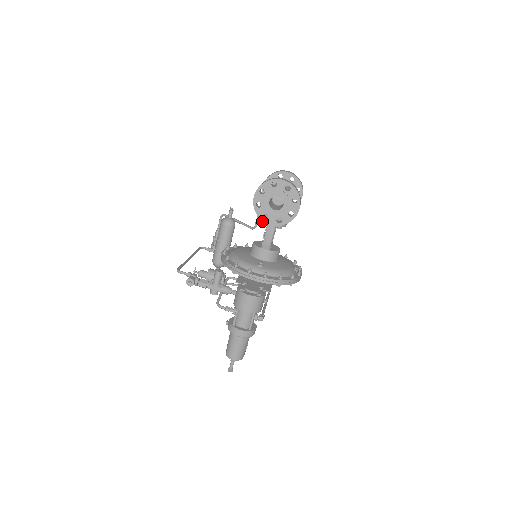
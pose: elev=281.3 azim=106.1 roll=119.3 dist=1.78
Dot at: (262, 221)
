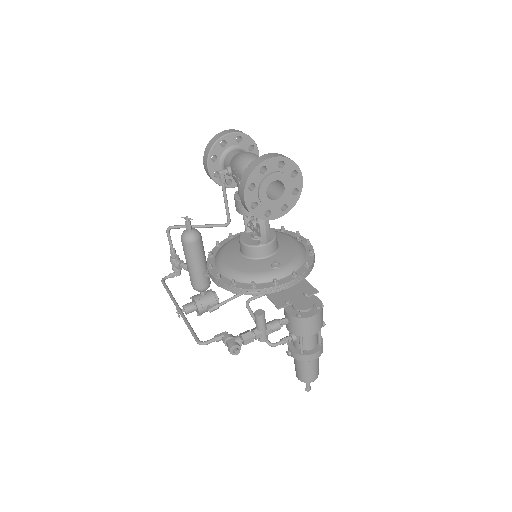
Dot at: (247, 215)
